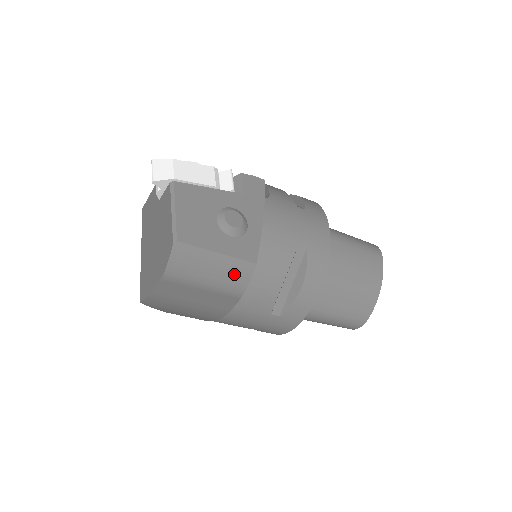
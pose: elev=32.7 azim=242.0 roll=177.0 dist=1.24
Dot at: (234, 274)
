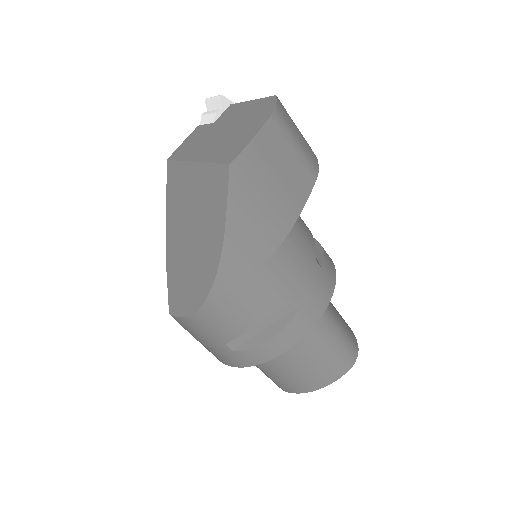
Dot at: (310, 151)
